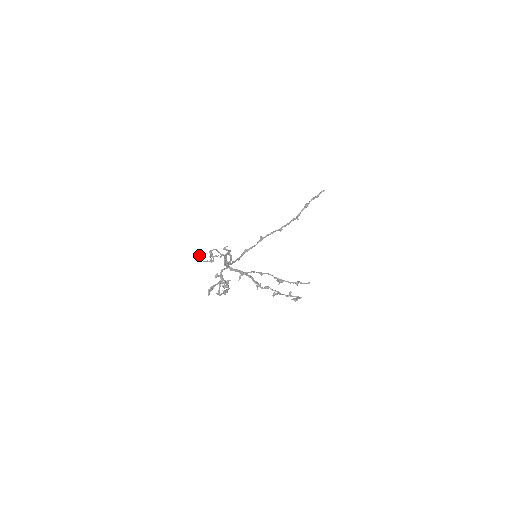
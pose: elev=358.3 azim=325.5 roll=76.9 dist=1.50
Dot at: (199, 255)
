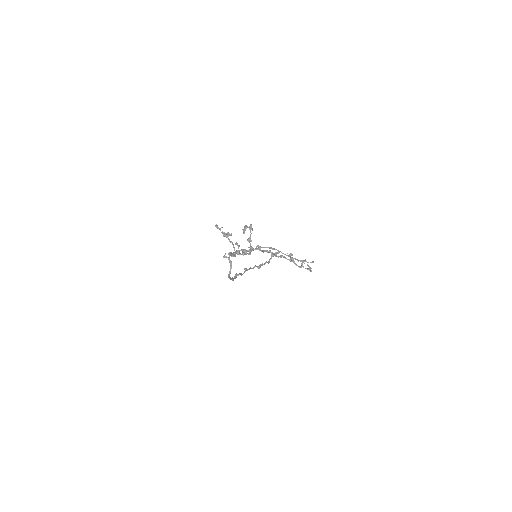
Dot at: (217, 227)
